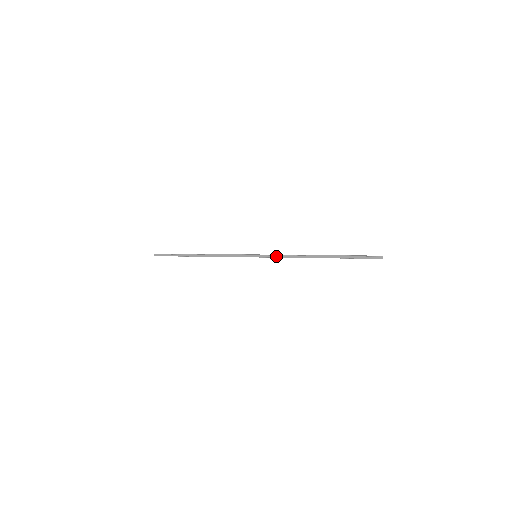
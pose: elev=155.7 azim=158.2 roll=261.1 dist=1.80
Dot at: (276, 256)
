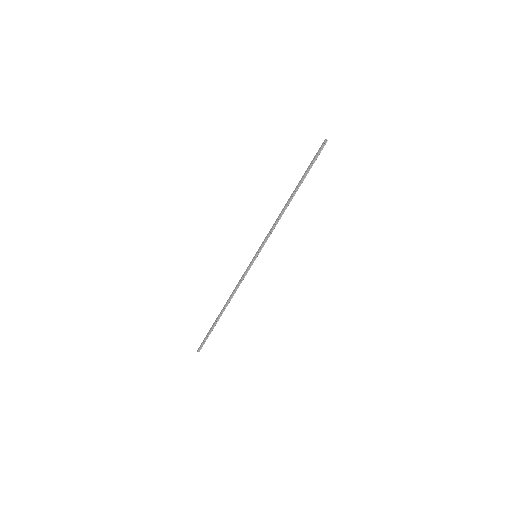
Dot at: (266, 236)
